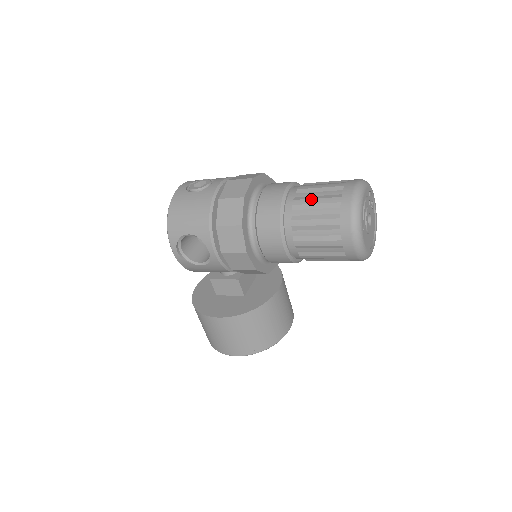
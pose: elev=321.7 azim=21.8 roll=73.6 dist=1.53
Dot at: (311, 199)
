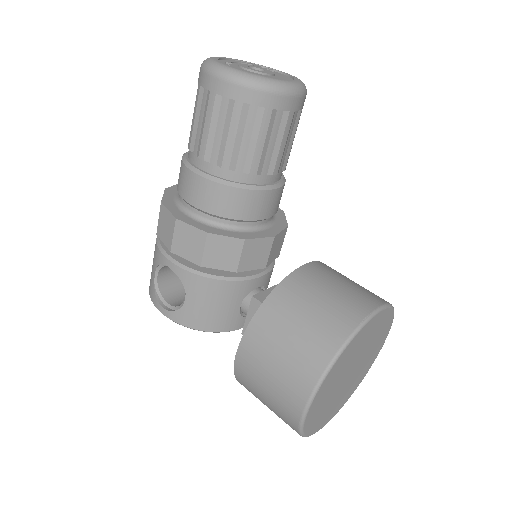
Dot at: occluded
